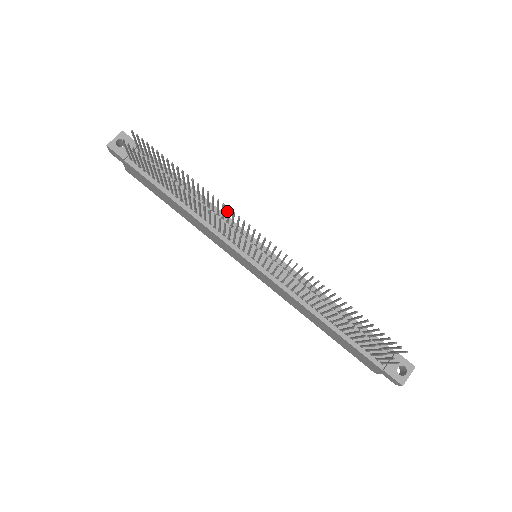
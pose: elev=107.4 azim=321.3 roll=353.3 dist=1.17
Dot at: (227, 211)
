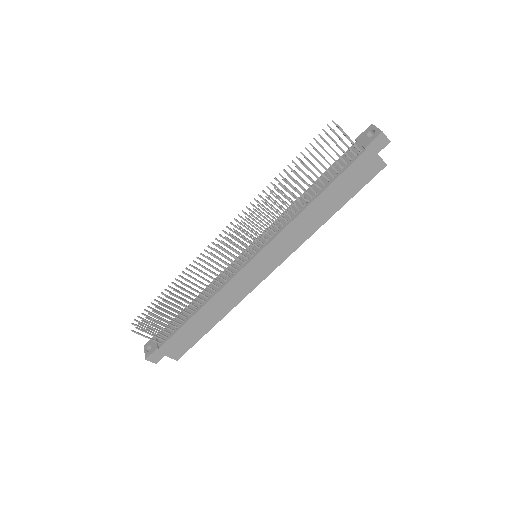
Dot at: occluded
